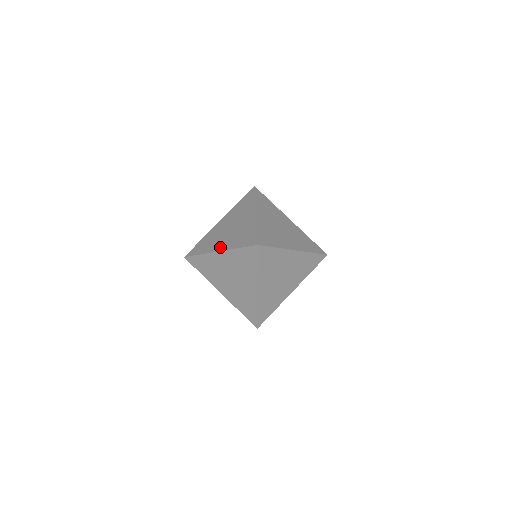
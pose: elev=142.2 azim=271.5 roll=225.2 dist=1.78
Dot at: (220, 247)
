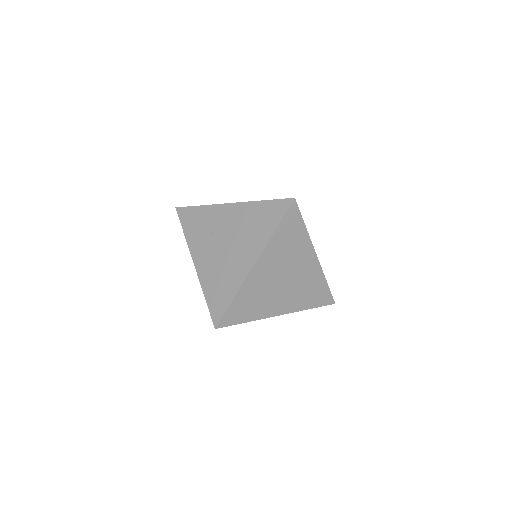
Dot at: (199, 262)
